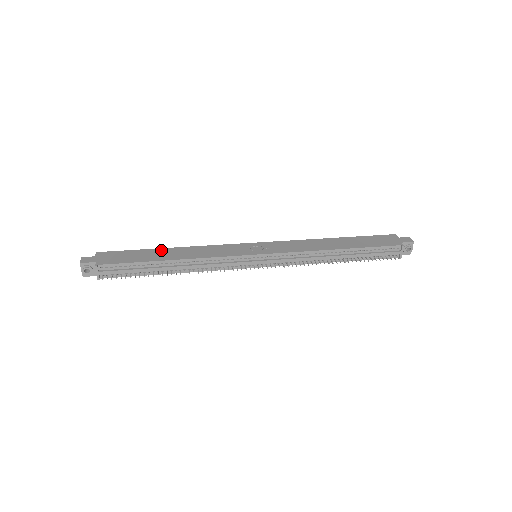
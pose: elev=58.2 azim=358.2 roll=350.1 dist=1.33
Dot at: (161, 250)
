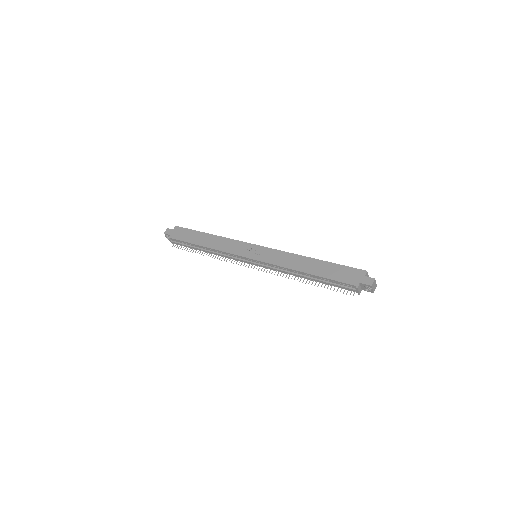
Dot at: (204, 235)
